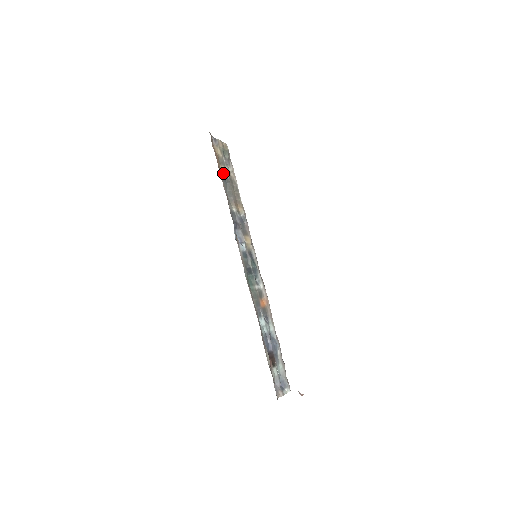
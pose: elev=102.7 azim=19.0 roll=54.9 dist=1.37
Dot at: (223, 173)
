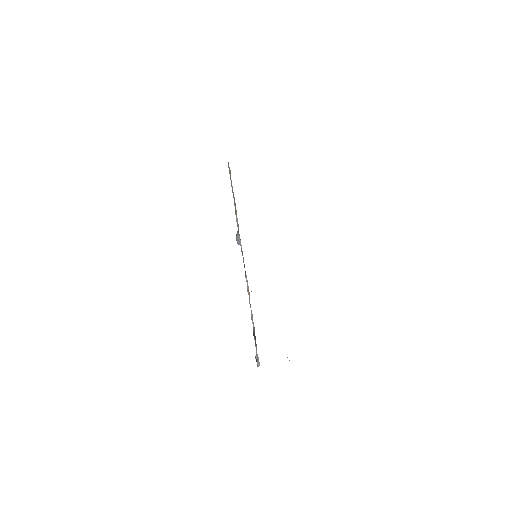
Dot at: occluded
